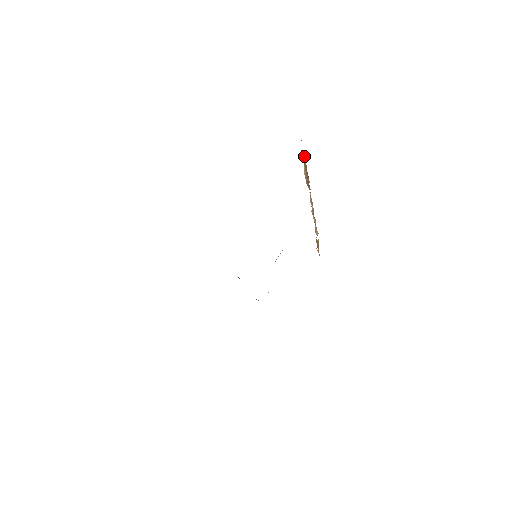
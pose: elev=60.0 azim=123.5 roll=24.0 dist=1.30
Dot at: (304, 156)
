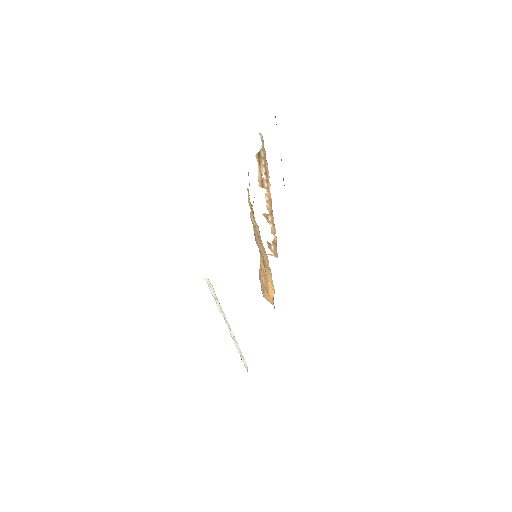
Dot at: (265, 153)
